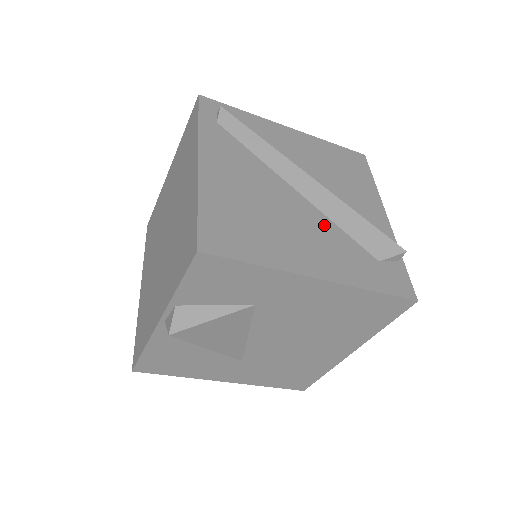
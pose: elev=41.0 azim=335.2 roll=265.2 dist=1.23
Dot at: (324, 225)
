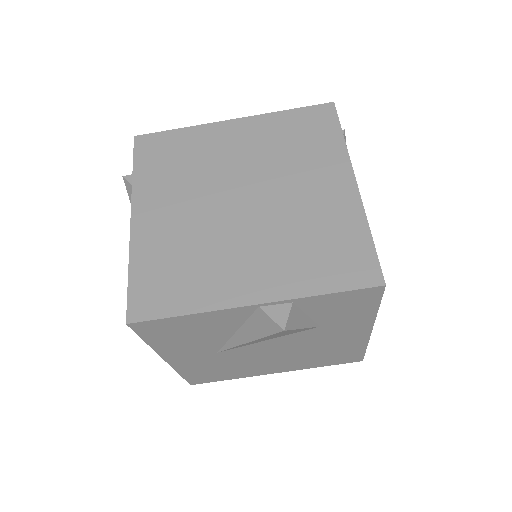
Dot at: occluded
